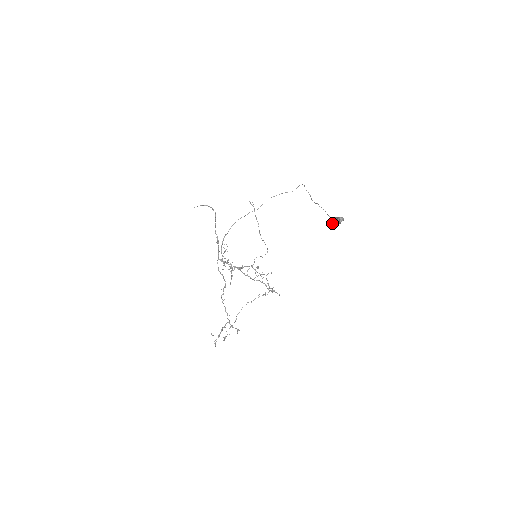
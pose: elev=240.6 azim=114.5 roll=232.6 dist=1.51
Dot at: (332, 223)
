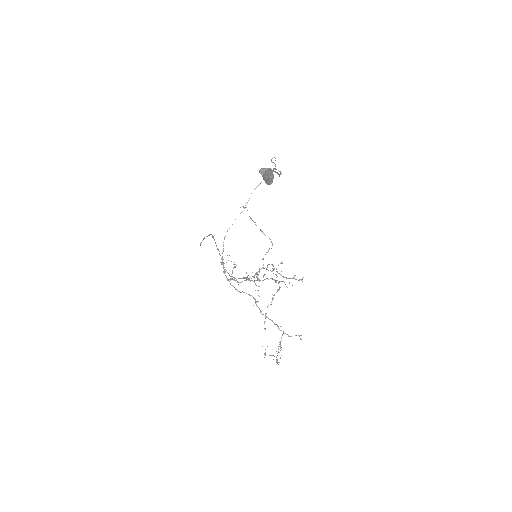
Dot at: occluded
